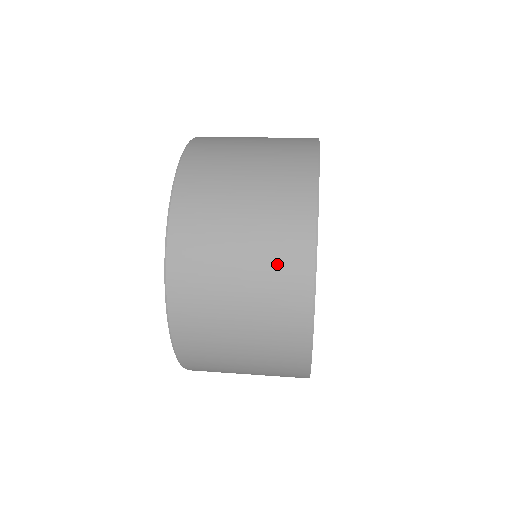
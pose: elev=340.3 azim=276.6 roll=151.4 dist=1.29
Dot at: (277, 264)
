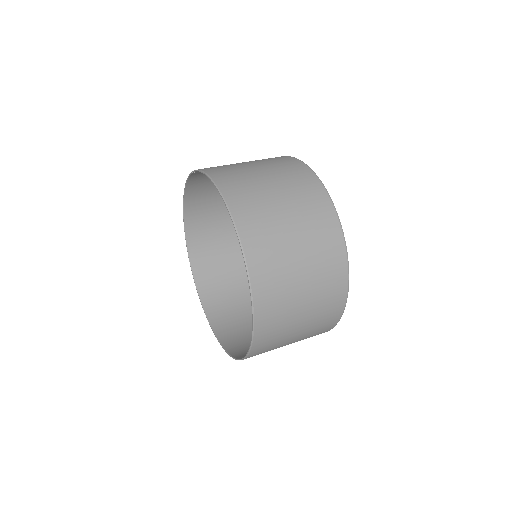
Dot at: (321, 322)
